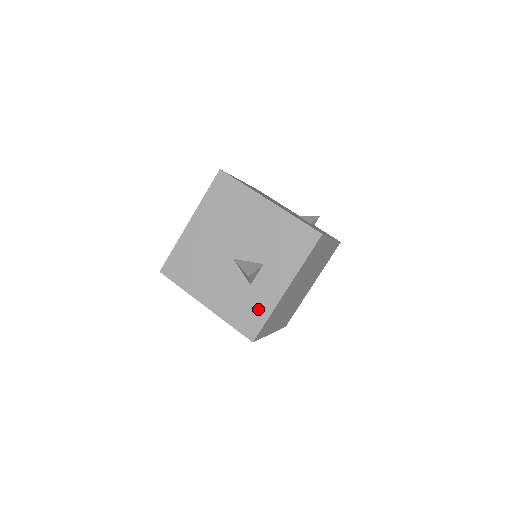
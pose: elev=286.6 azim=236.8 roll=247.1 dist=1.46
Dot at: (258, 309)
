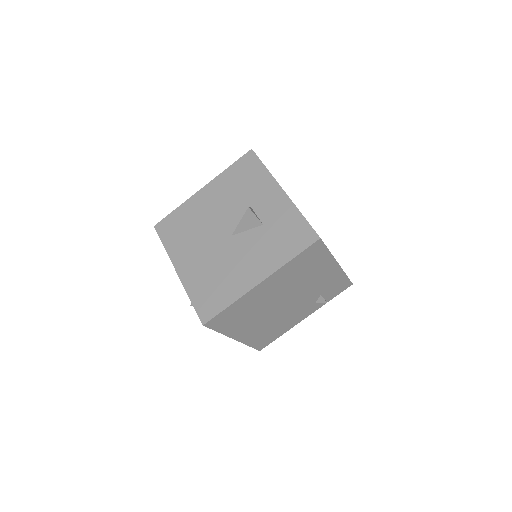
Dot at: (289, 223)
